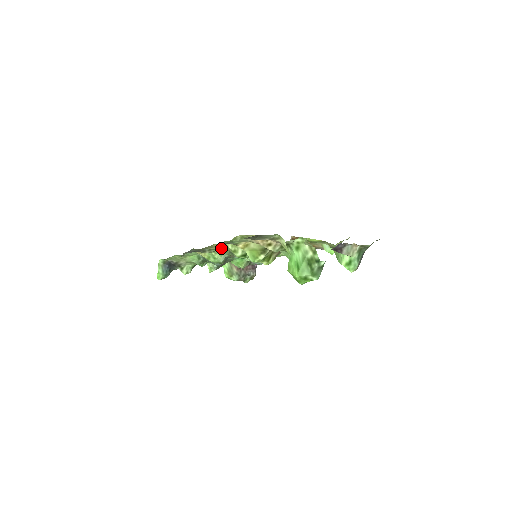
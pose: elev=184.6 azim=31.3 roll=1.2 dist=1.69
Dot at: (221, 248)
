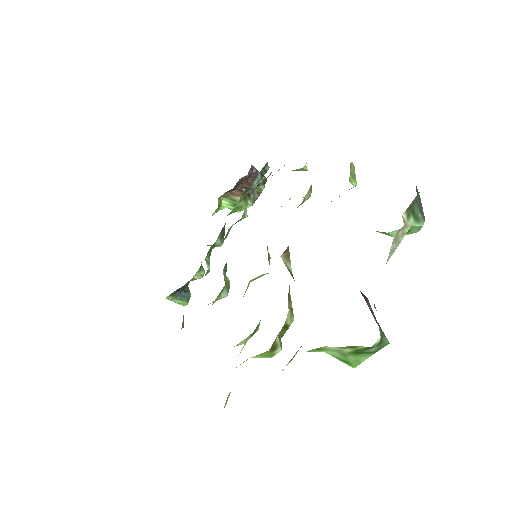
Dot at: occluded
